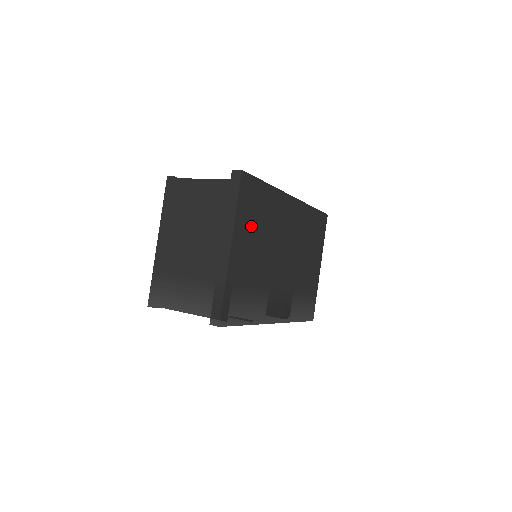
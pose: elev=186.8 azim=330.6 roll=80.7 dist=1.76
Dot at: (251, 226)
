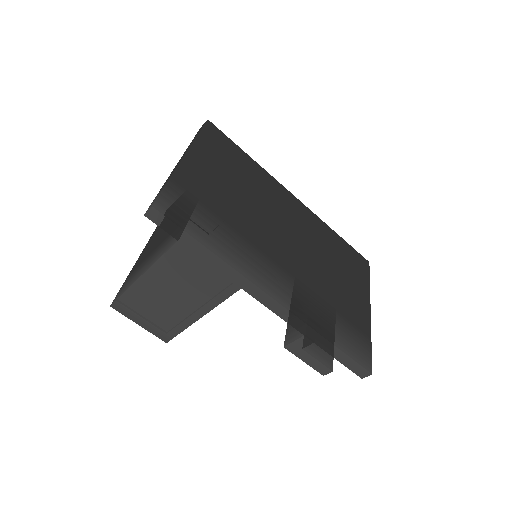
Dot at: (221, 166)
